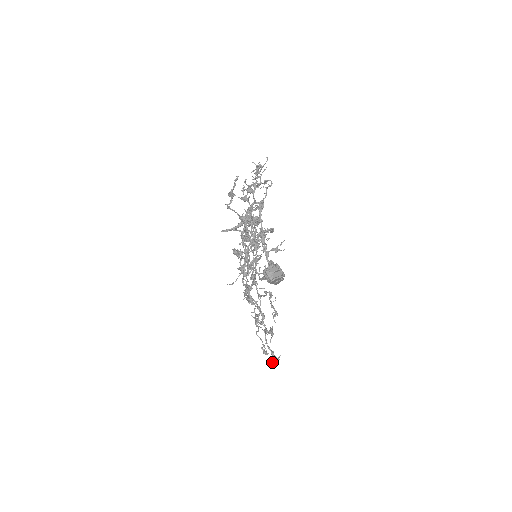
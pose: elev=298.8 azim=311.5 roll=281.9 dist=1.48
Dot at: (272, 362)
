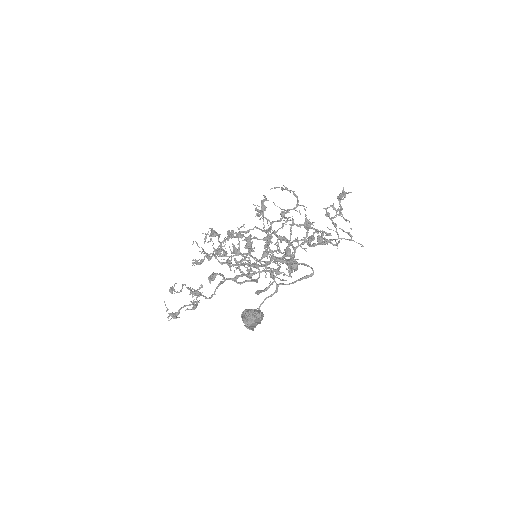
Dot at: (169, 316)
